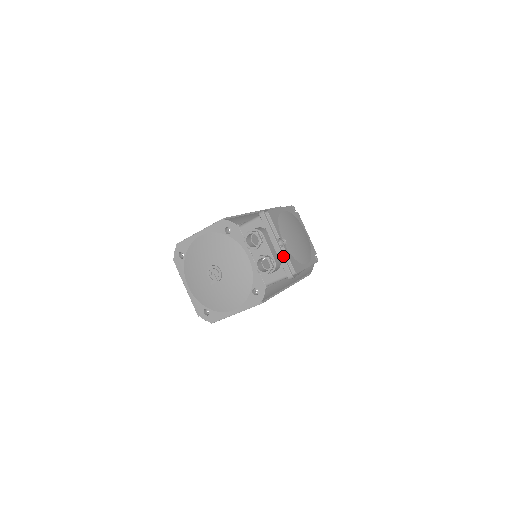
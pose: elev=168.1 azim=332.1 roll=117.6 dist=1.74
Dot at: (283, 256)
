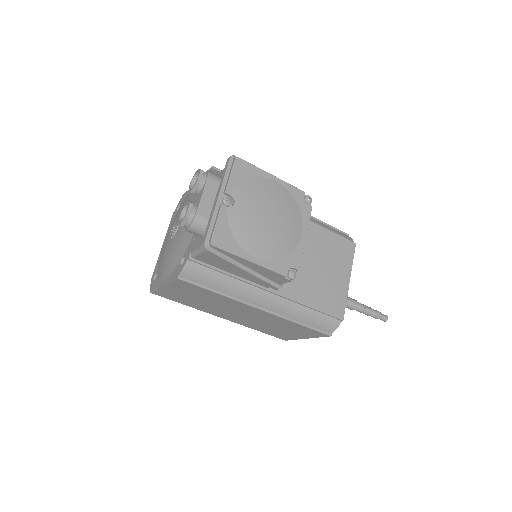
Dot at: (213, 215)
